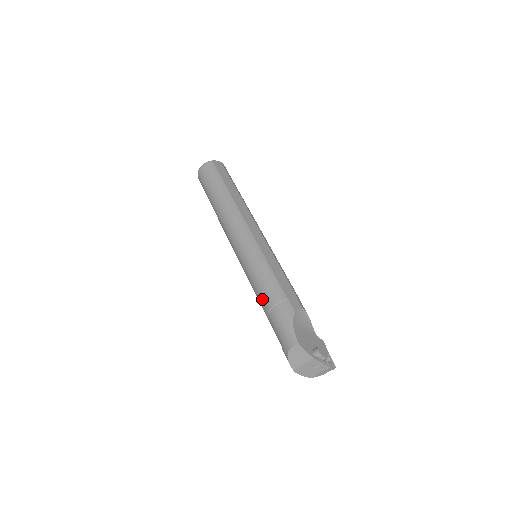
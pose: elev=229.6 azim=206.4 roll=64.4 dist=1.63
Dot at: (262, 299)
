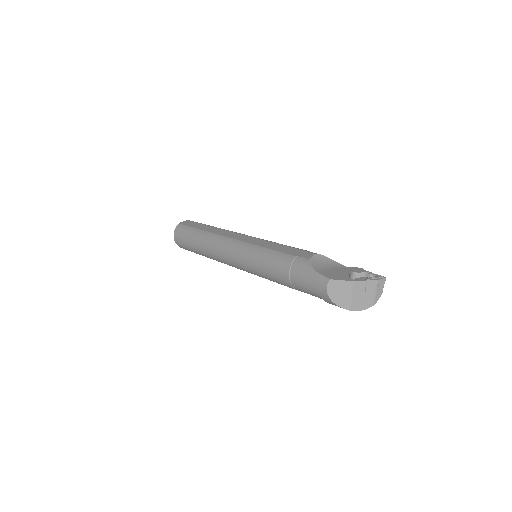
Dot at: (278, 277)
